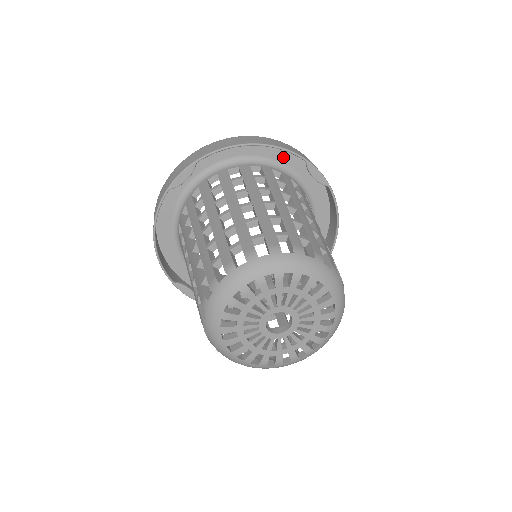
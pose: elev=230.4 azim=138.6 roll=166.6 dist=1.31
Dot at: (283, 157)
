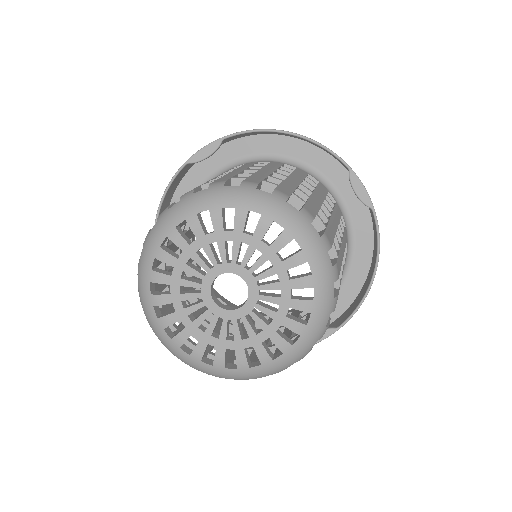
Dot at: (326, 167)
